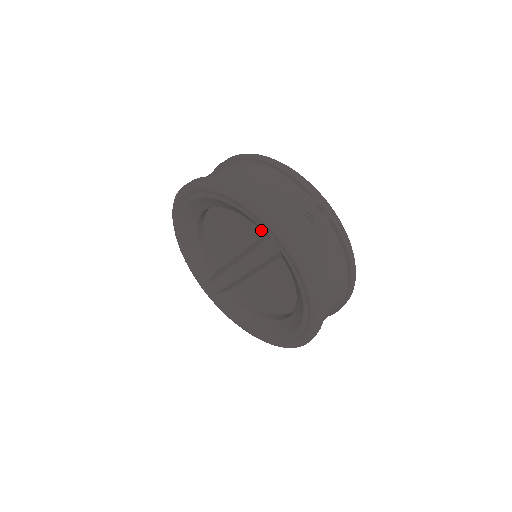
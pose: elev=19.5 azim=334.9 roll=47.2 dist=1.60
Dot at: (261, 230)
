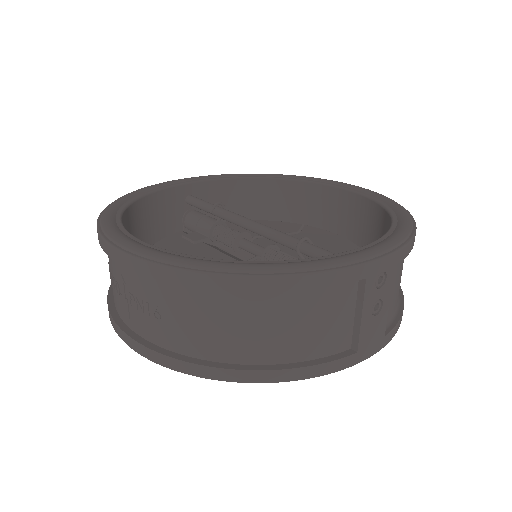
Dot at: occluded
